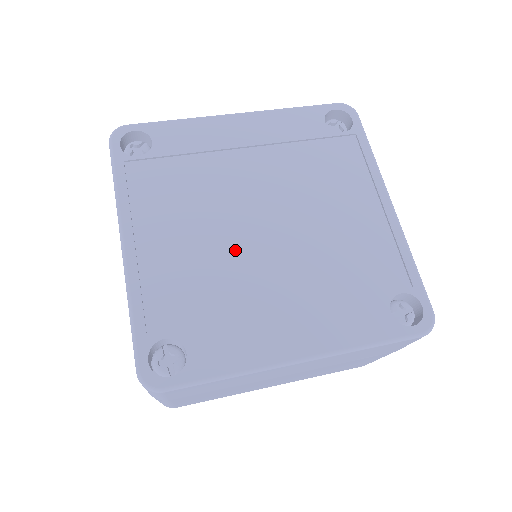
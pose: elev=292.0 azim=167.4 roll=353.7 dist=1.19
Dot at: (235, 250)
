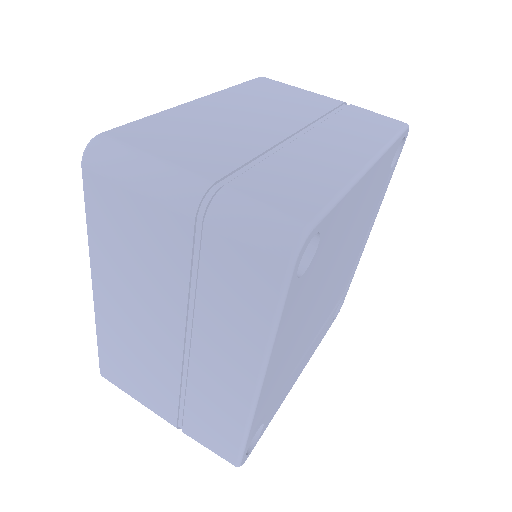
Dot at: (307, 327)
